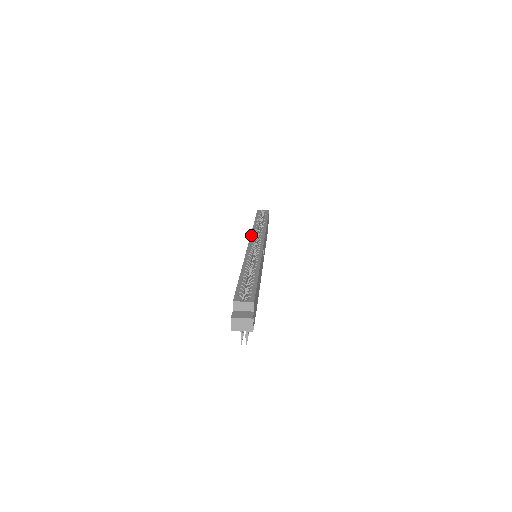
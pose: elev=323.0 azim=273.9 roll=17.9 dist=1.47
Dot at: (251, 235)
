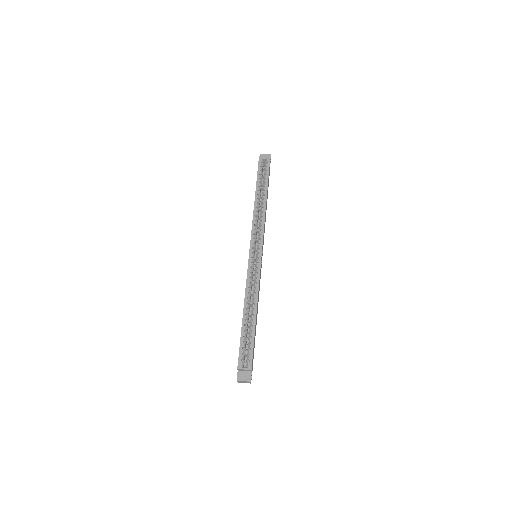
Dot at: (252, 233)
